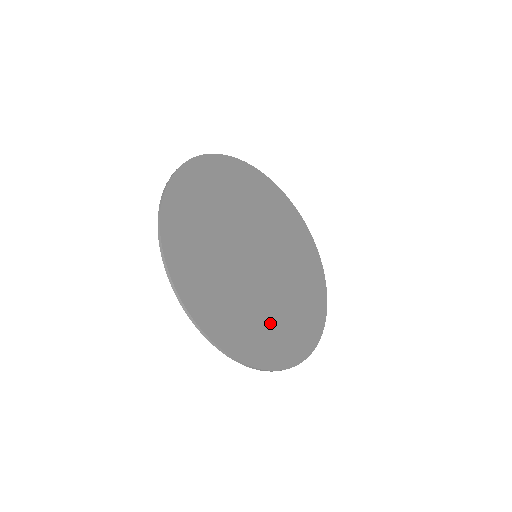
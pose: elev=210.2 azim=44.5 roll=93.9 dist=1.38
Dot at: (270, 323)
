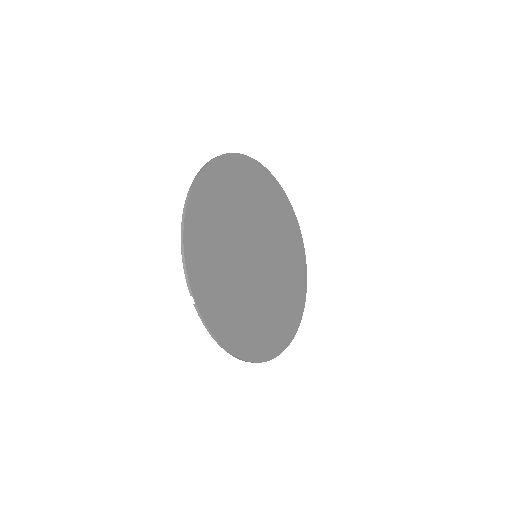
Dot at: (287, 290)
